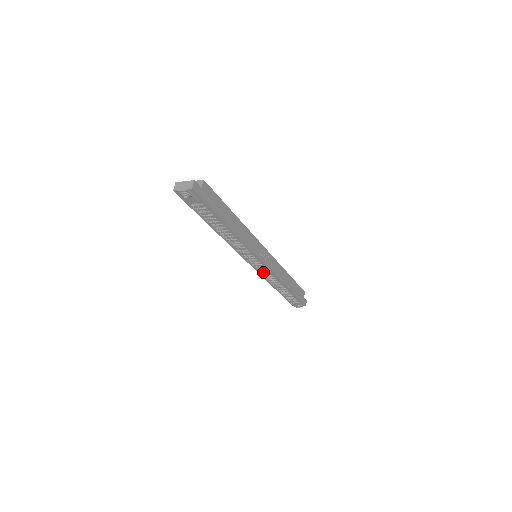
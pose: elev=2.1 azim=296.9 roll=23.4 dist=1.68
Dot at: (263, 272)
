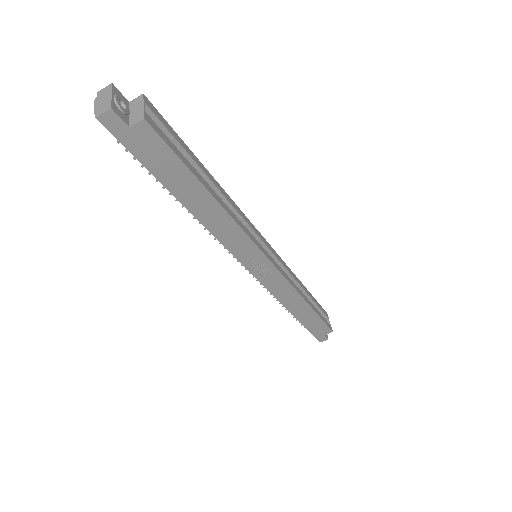
Dot at: occluded
